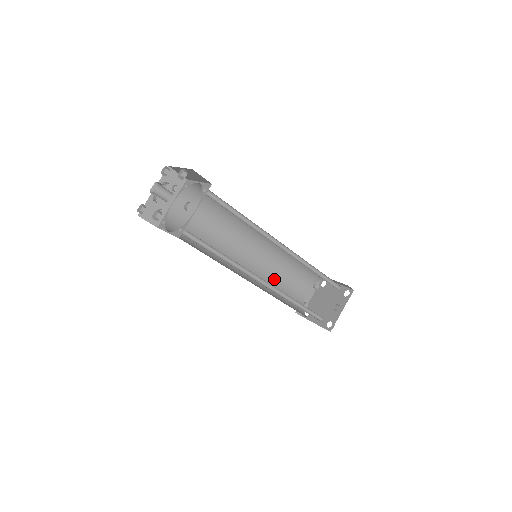
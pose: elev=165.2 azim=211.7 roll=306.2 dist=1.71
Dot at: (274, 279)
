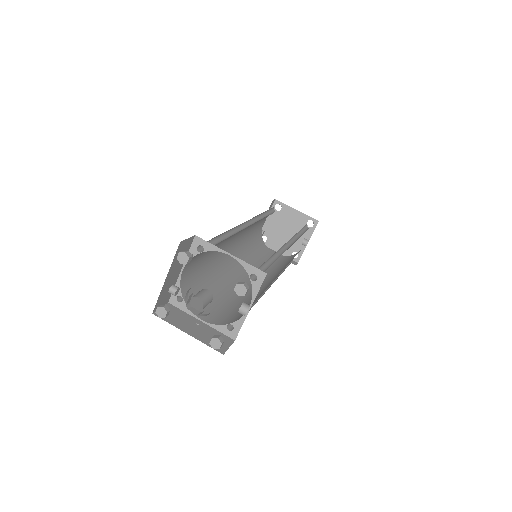
Dot at: (247, 238)
